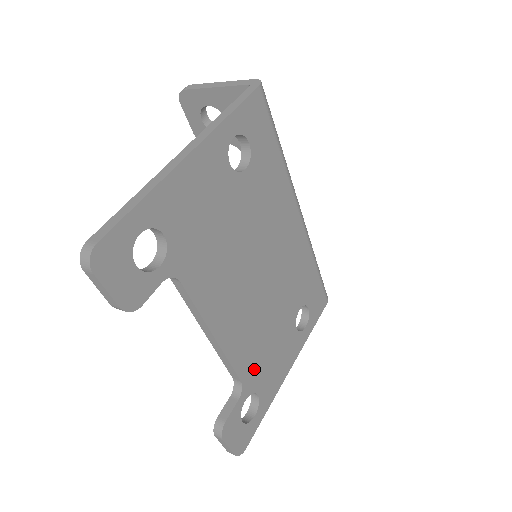
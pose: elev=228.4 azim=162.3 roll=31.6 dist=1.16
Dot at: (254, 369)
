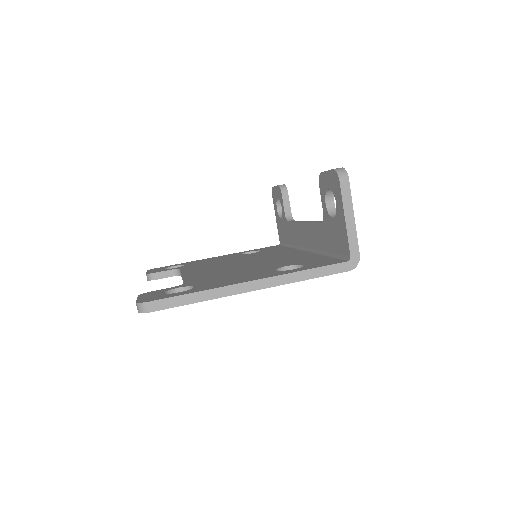
Dot at: occluded
